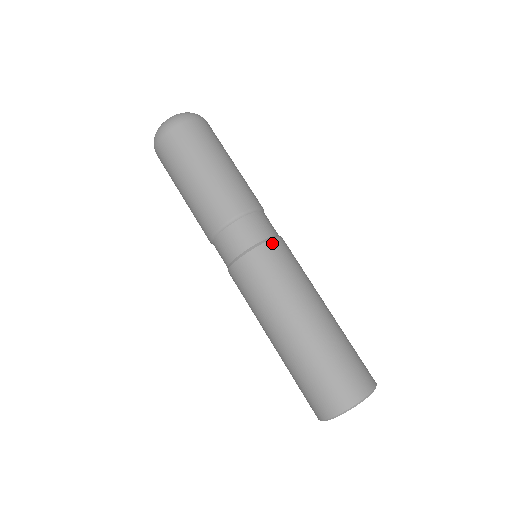
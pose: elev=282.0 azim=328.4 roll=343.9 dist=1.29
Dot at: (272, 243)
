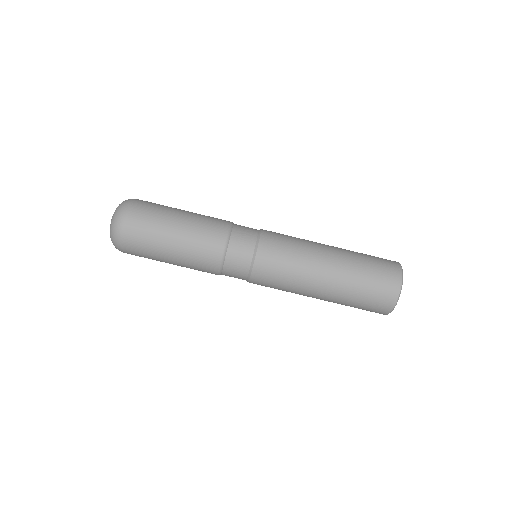
Dot at: (260, 253)
